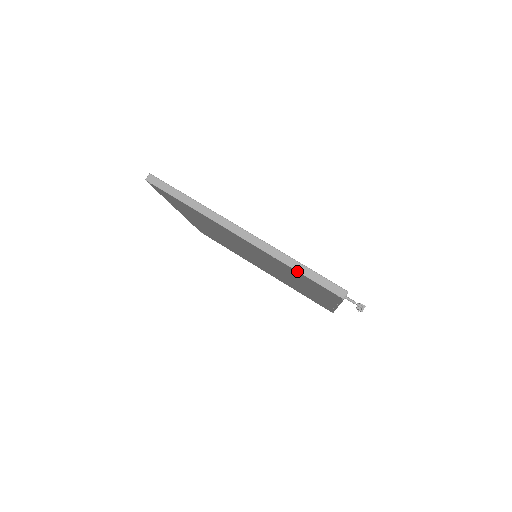
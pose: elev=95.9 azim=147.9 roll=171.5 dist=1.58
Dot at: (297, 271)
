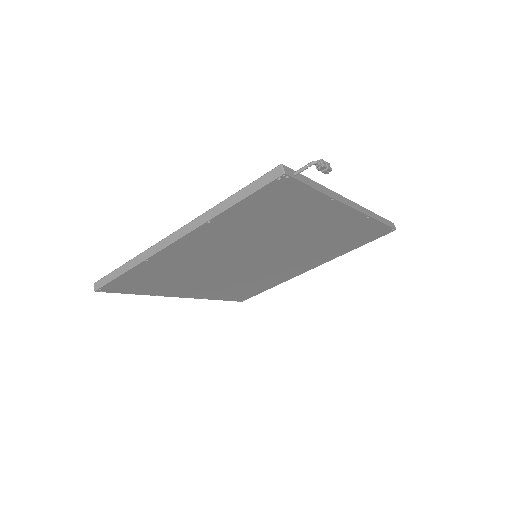
Dot at: (232, 206)
